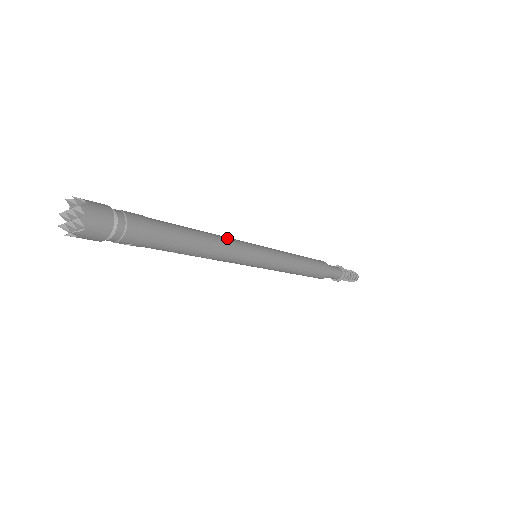
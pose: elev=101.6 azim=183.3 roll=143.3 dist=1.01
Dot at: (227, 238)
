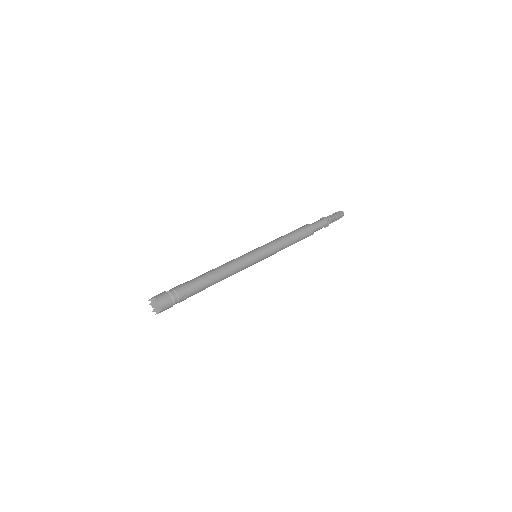
Dot at: (229, 262)
